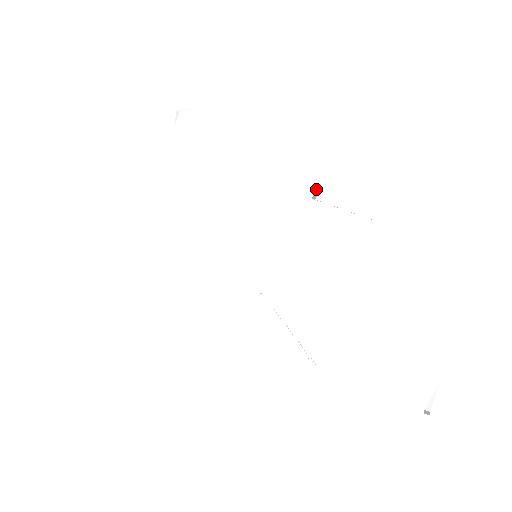
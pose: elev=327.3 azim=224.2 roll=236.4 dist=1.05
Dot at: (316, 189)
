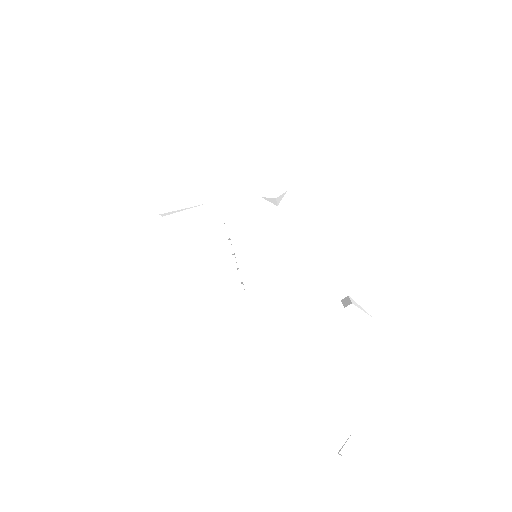
Dot at: (348, 296)
